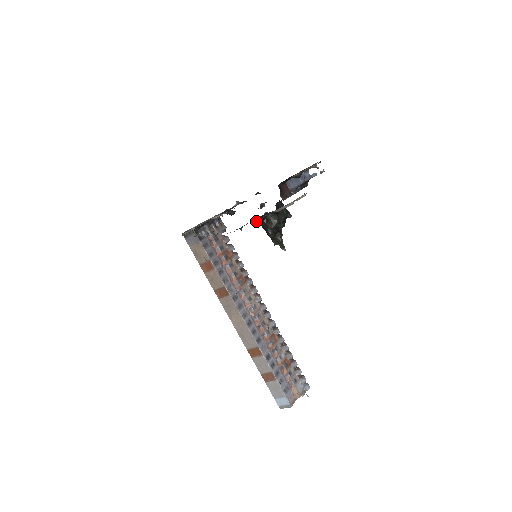
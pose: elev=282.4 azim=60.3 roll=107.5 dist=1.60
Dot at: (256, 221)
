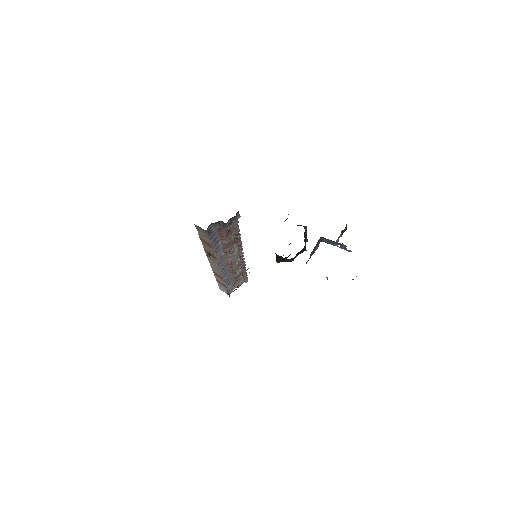
Dot at: occluded
